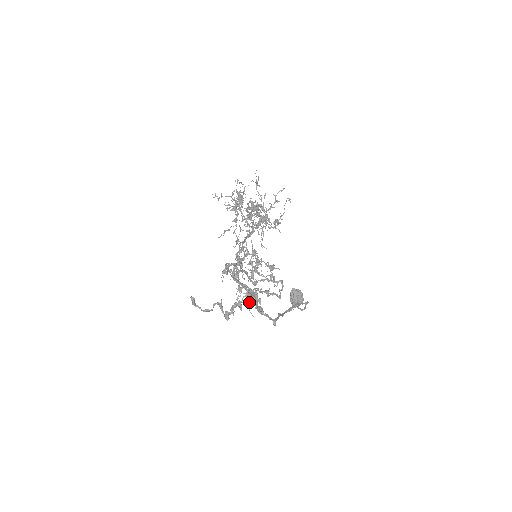
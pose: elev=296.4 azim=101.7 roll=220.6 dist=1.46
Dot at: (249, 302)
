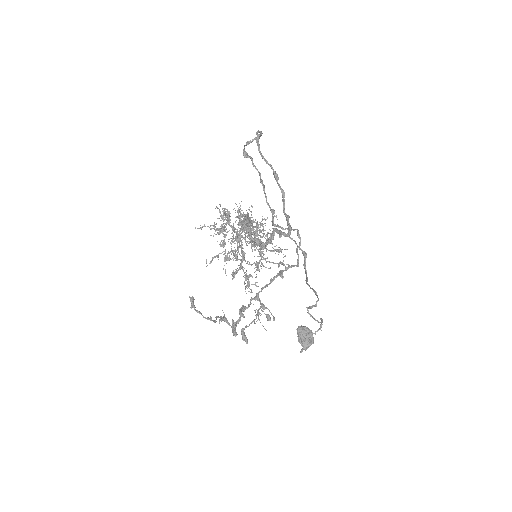
Dot at: (257, 313)
